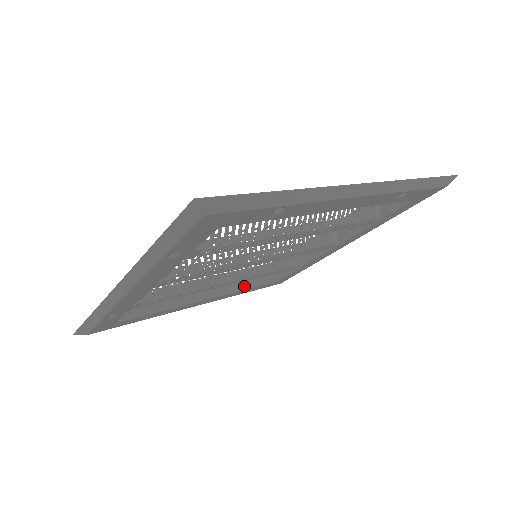
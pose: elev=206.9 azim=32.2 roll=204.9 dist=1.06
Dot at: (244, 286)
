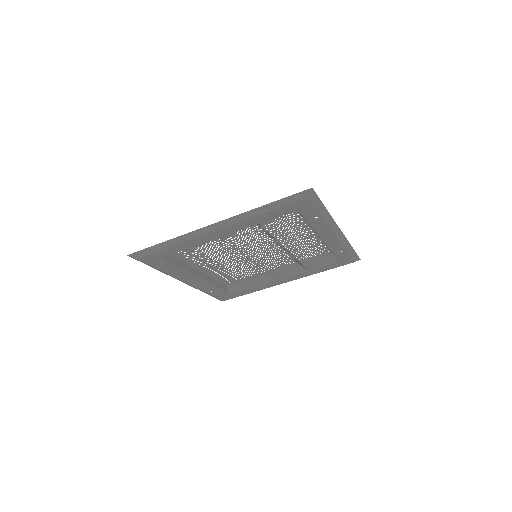
Dot at: (214, 285)
